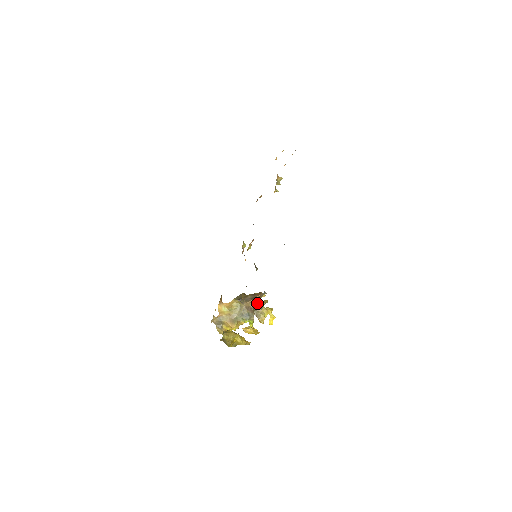
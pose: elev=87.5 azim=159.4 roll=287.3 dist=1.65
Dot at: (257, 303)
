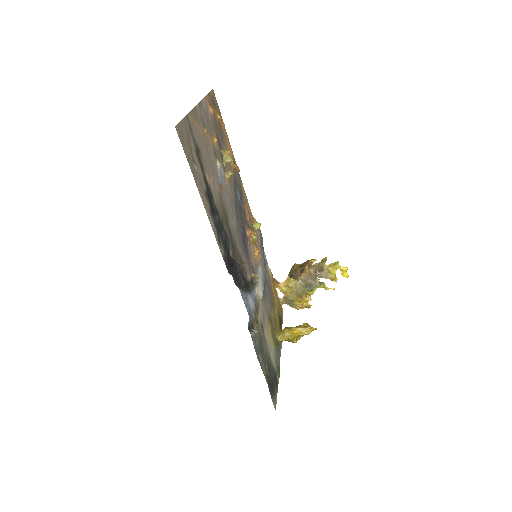
Dot at: (316, 265)
